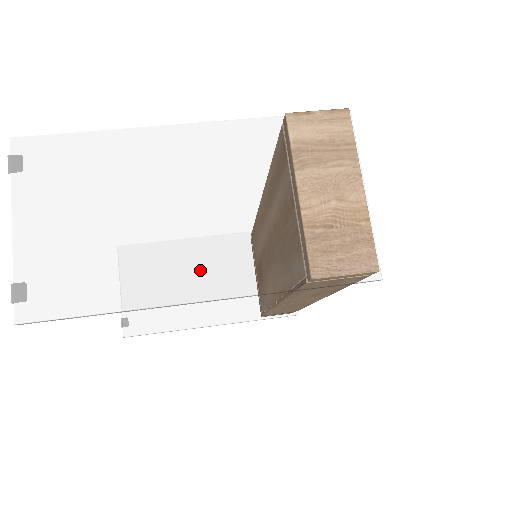
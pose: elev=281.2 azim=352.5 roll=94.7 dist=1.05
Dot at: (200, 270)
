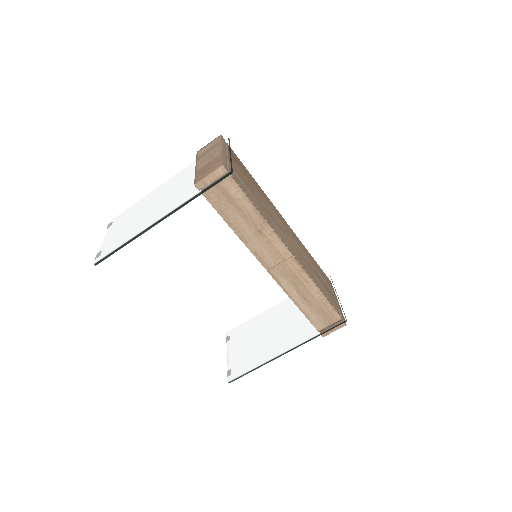
Dot at: (159, 213)
